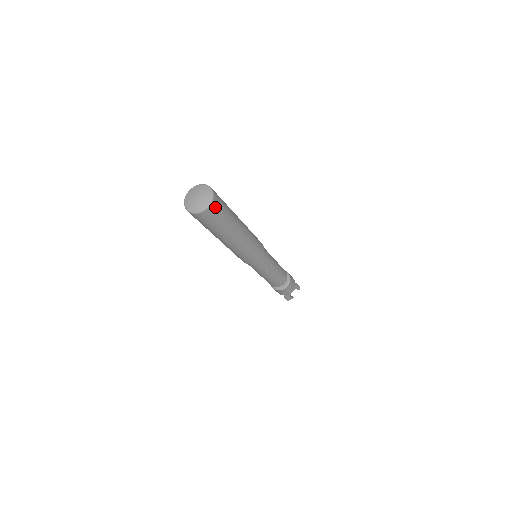
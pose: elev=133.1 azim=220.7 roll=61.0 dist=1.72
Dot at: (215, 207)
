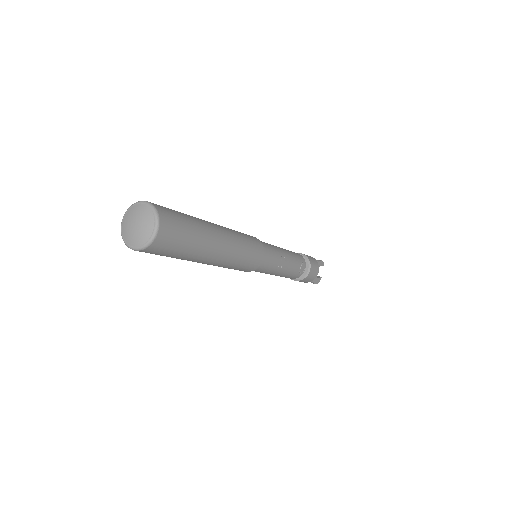
Dot at: (167, 226)
